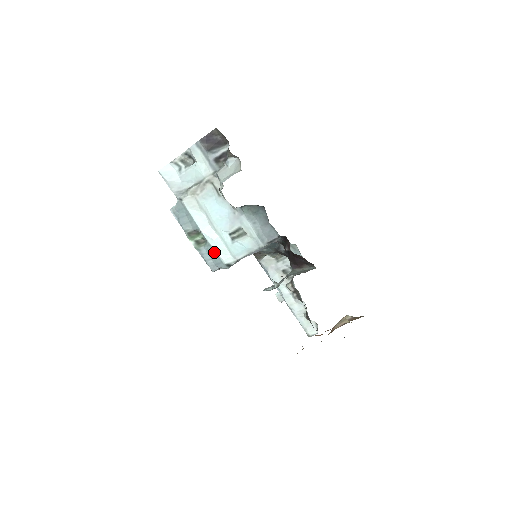
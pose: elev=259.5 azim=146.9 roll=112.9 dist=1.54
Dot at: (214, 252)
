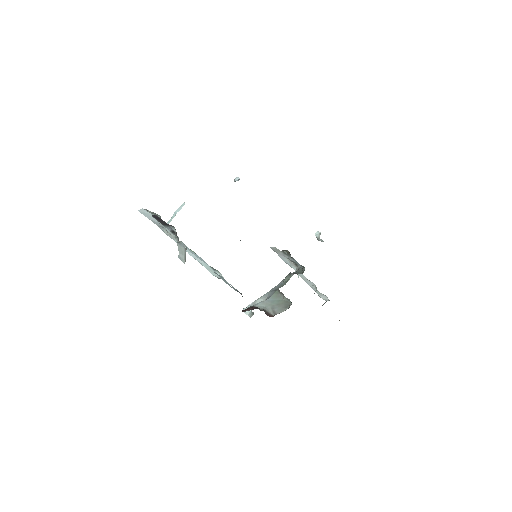
Dot at: (205, 267)
